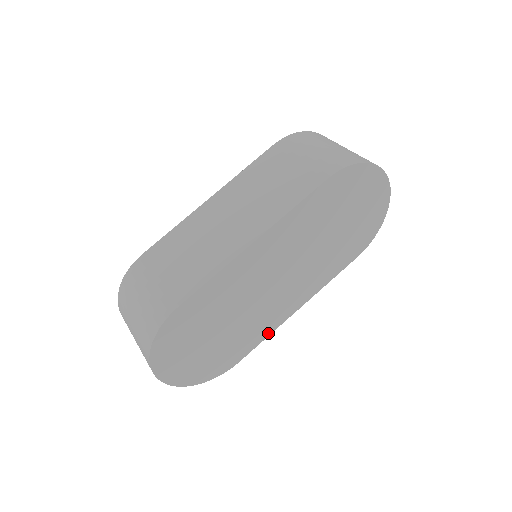
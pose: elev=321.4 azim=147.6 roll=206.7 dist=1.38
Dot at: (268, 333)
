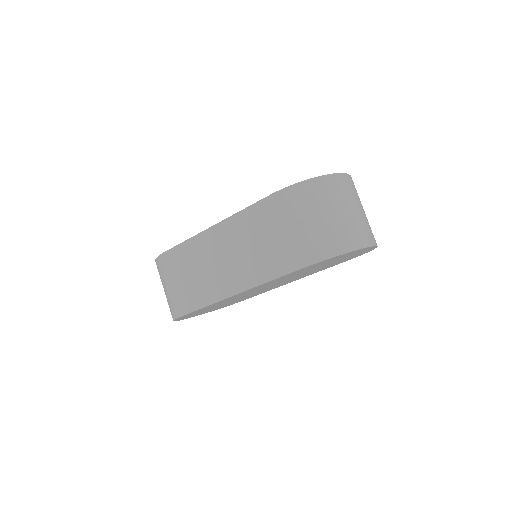
Dot at: occluded
